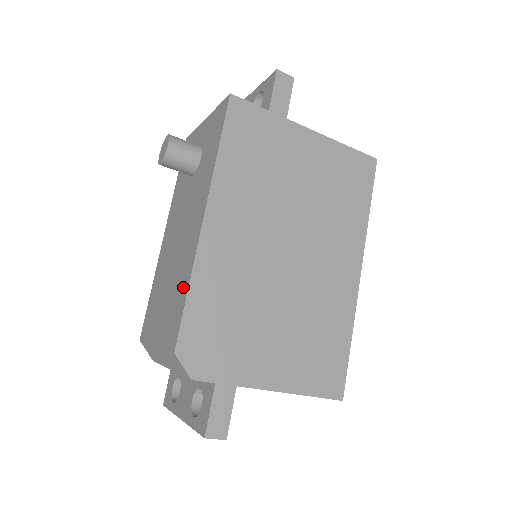
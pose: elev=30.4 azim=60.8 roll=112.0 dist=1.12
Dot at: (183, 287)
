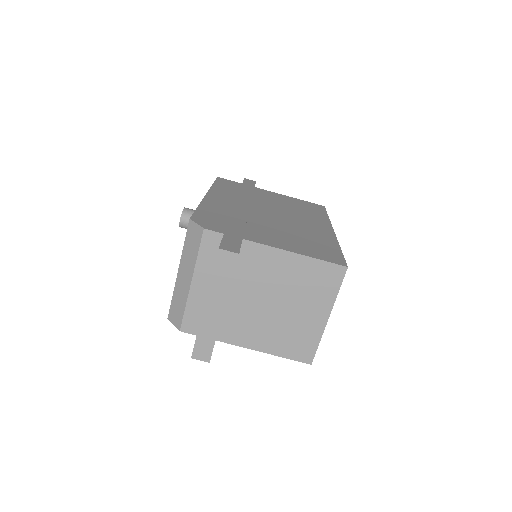
Dot at: occluded
